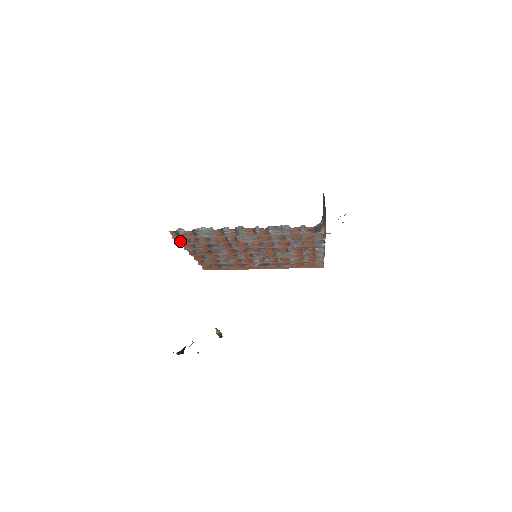
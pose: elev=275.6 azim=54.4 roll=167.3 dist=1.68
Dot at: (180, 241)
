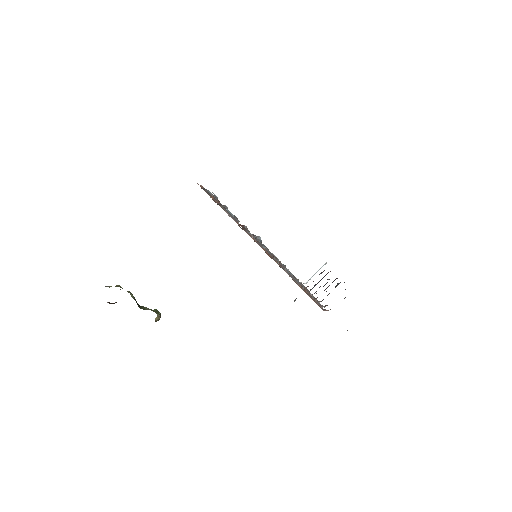
Dot at: occluded
